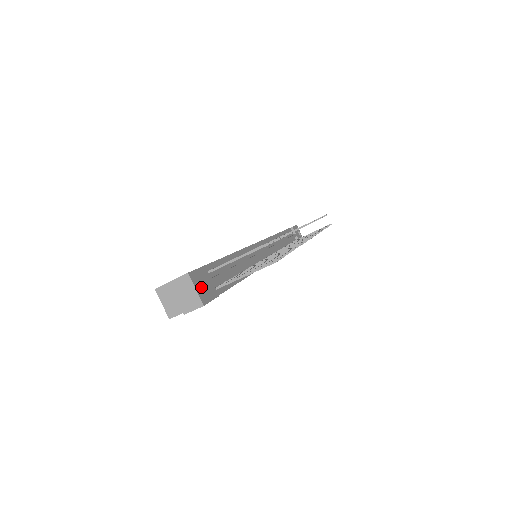
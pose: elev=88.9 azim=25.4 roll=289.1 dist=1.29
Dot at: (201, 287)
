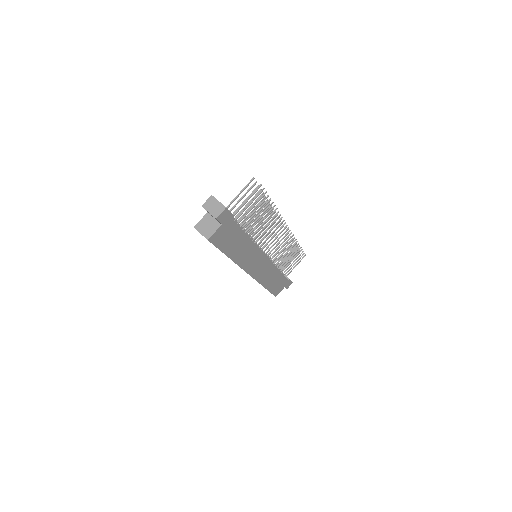
Dot at: occluded
